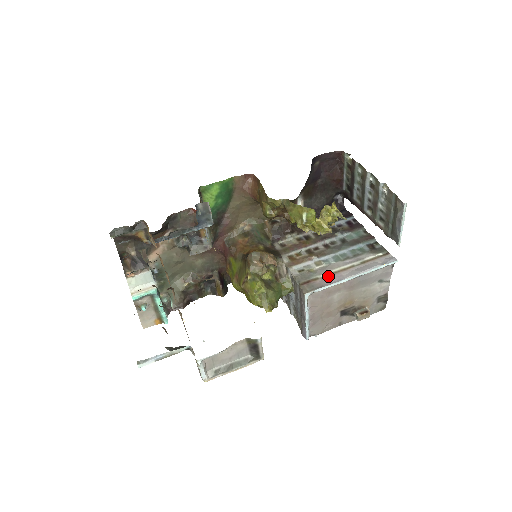
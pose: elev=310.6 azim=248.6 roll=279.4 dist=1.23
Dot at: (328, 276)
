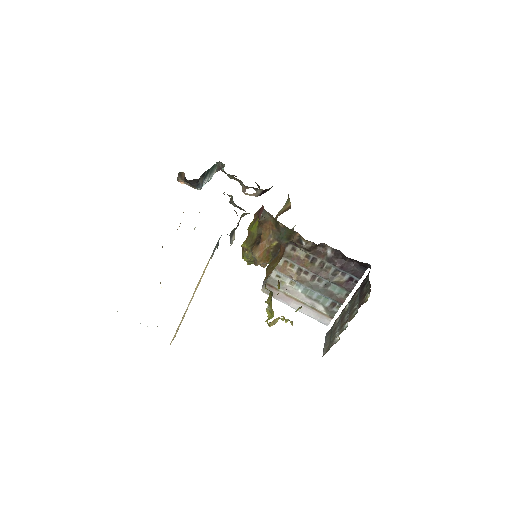
Dot at: (285, 295)
